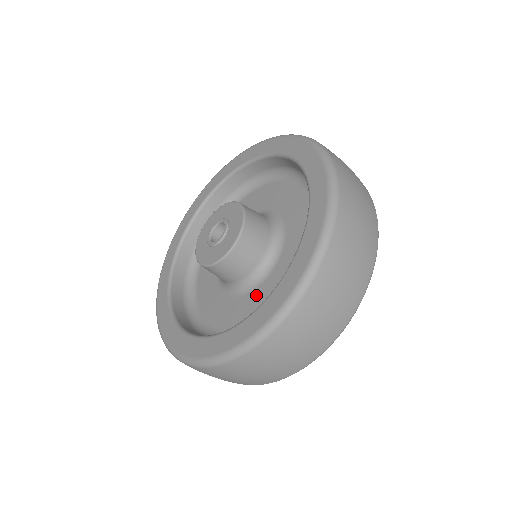
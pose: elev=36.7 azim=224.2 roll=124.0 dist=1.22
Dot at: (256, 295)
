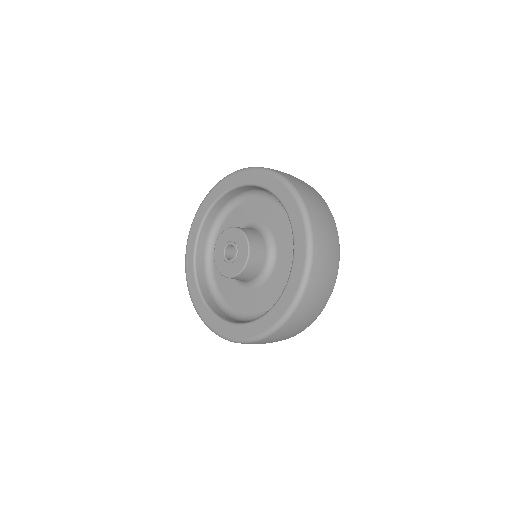
Dot at: (270, 284)
